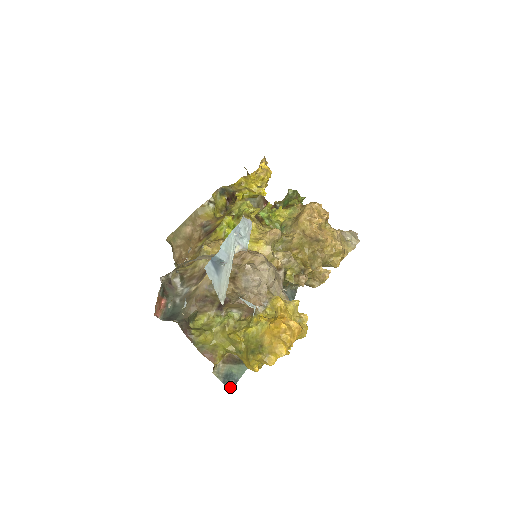
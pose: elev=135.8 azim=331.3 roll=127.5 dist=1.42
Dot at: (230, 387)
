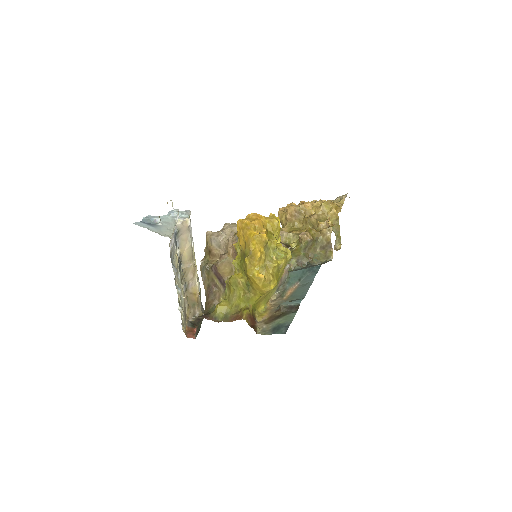
Dot at: (283, 333)
